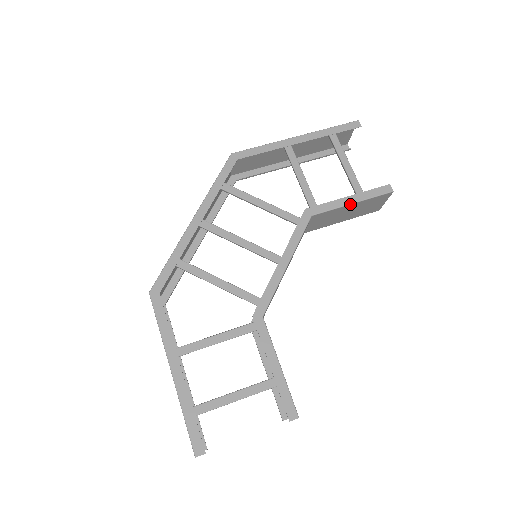
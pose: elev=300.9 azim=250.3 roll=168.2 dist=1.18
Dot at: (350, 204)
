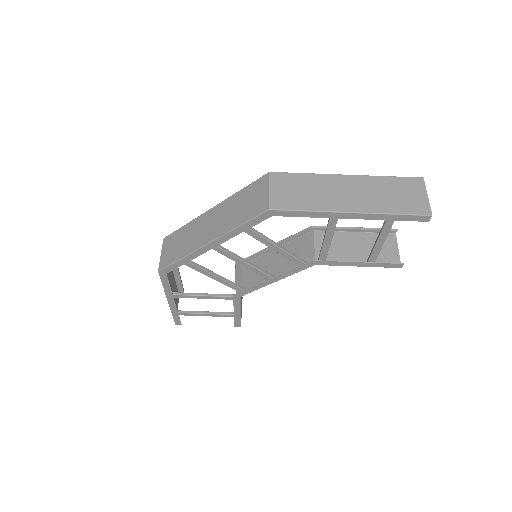
Dot at: occluded
